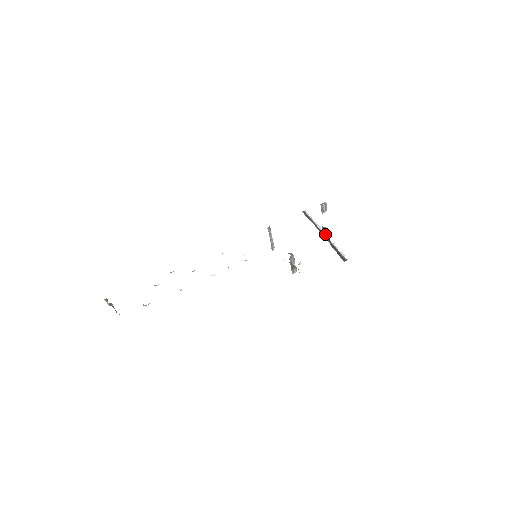
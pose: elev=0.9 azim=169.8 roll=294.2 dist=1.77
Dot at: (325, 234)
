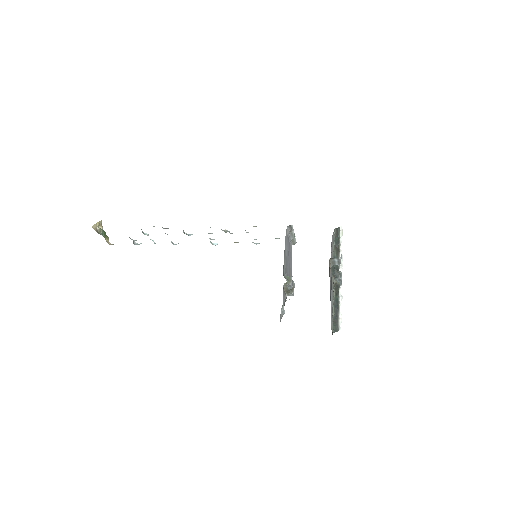
Dot at: (336, 281)
